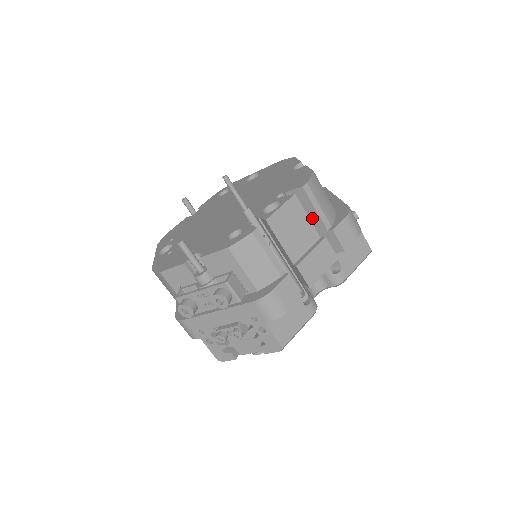
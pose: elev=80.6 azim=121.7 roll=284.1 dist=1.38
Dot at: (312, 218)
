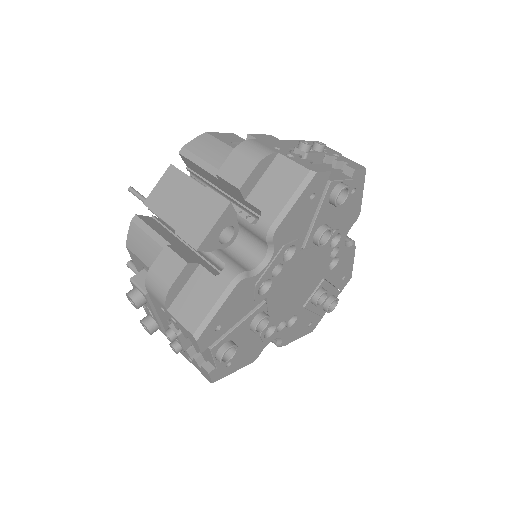
Dot at: (208, 177)
